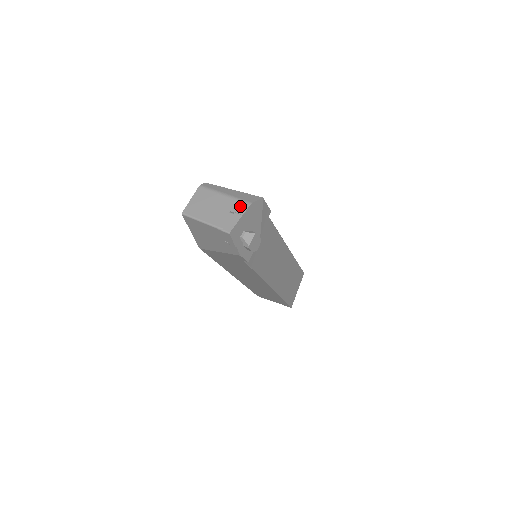
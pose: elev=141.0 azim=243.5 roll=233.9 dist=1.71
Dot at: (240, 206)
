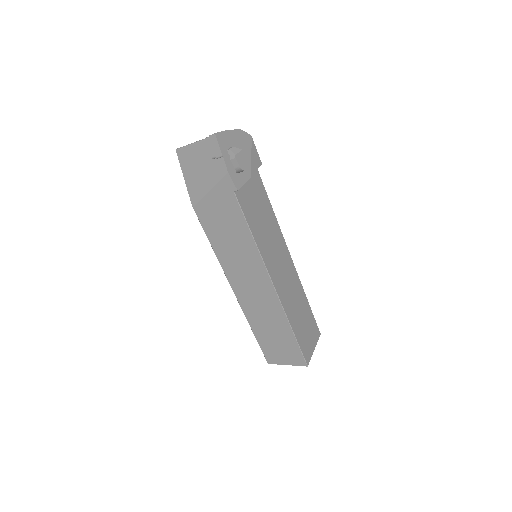
Dot at: occluded
